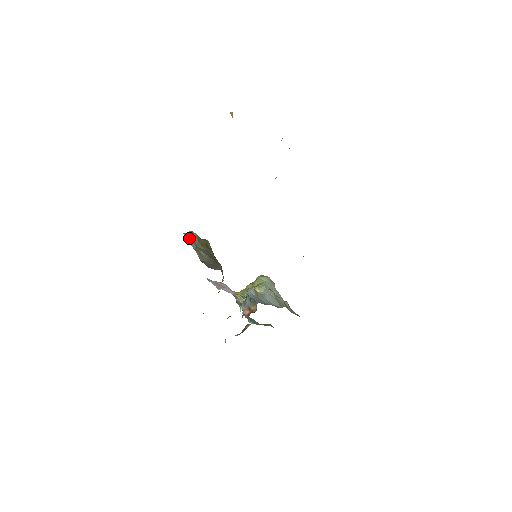
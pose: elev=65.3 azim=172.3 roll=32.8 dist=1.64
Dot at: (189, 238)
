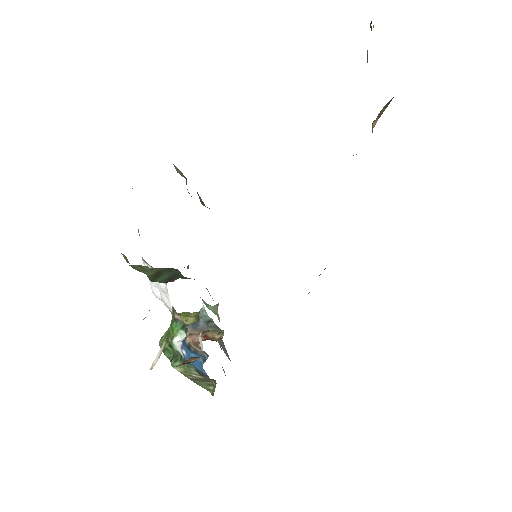
Dot at: (179, 172)
